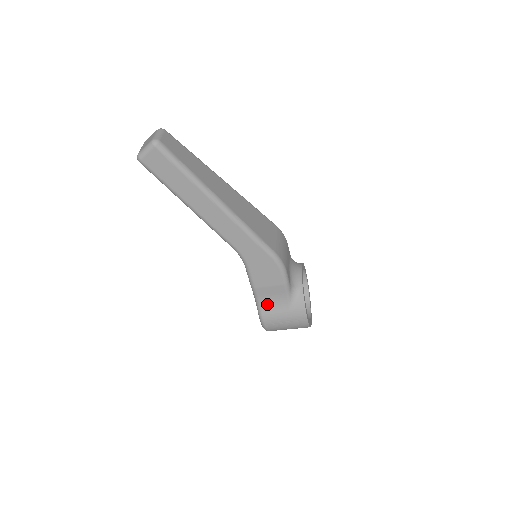
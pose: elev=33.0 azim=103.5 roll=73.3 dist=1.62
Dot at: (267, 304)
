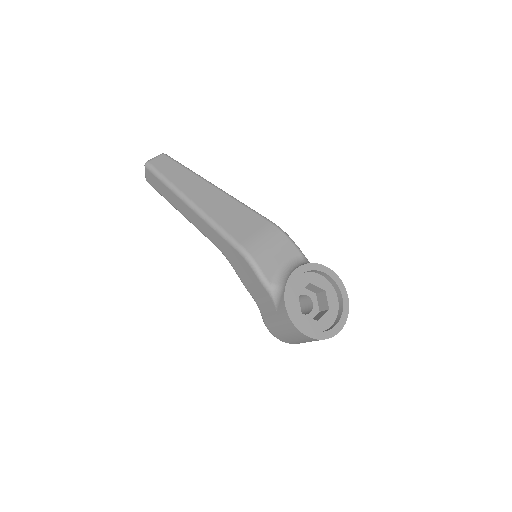
Dot at: (262, 306)
